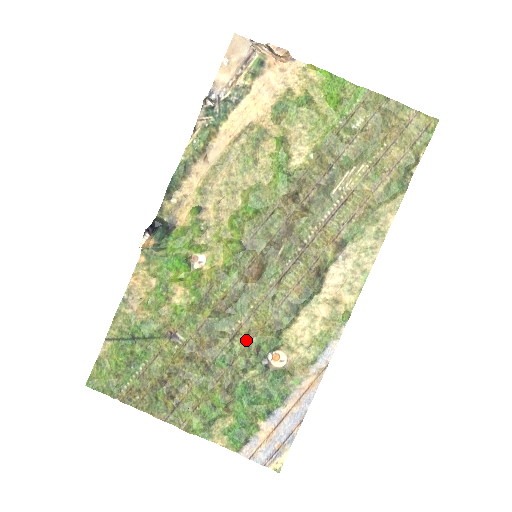
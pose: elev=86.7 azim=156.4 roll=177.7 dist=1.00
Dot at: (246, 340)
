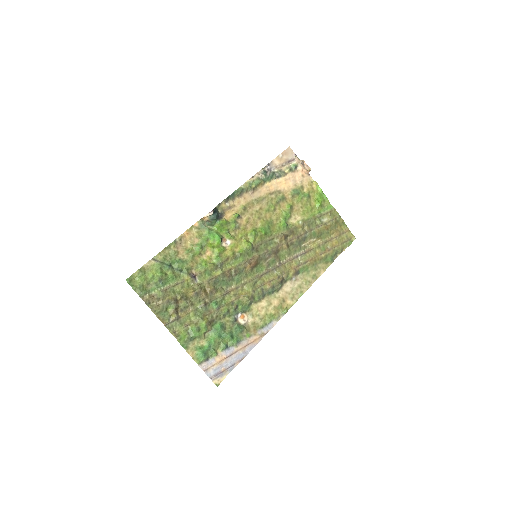
Dot at: (232, 299)
